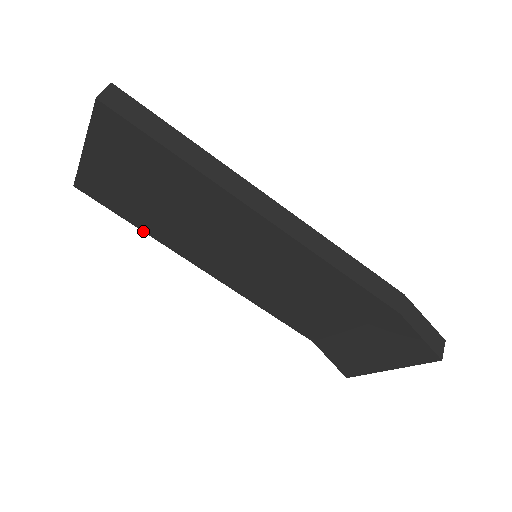
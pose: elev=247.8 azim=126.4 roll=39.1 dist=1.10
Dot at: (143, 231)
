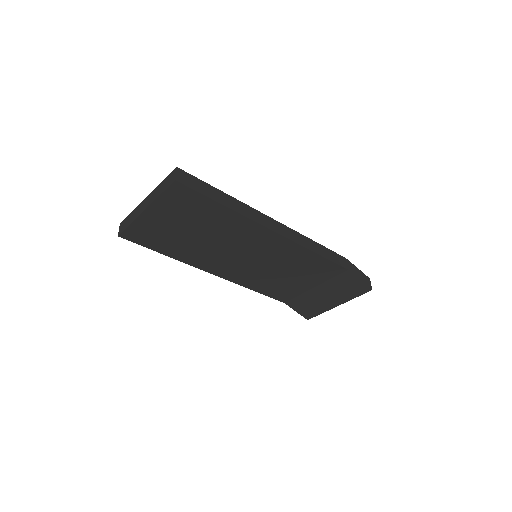
Dot at: (170, 257)
